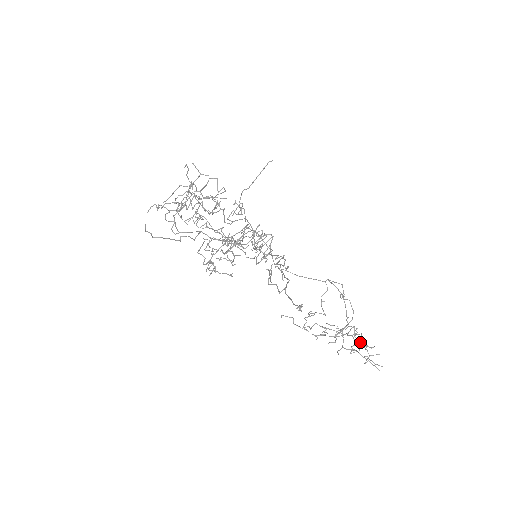
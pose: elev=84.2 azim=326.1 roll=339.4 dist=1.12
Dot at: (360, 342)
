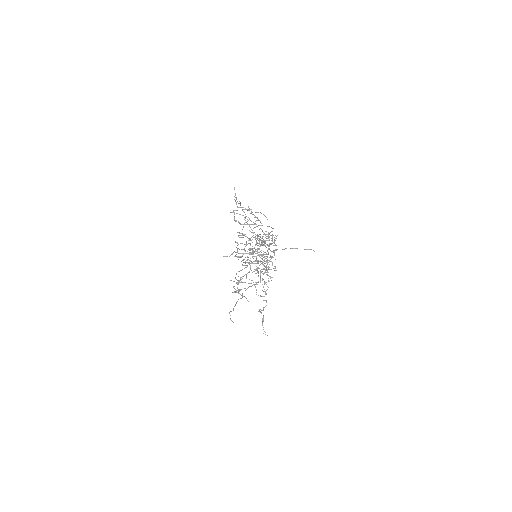
Dot at: occluded
